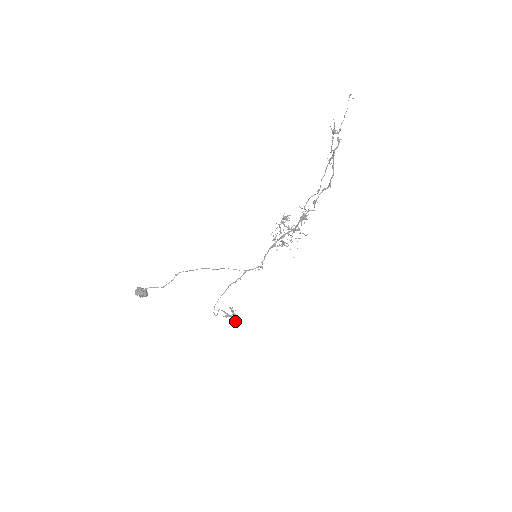
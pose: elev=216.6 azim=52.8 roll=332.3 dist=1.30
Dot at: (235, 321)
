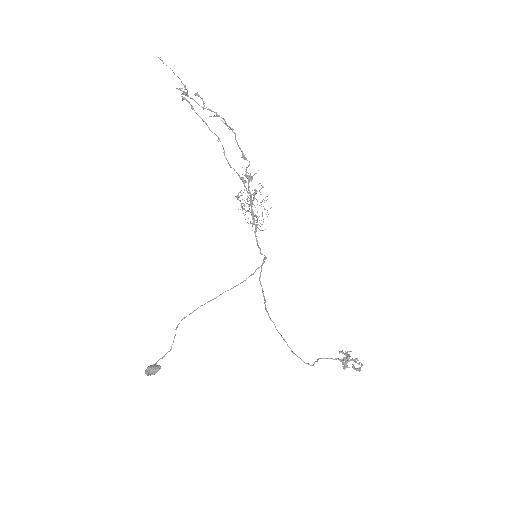
Dot at: (356, 362)
